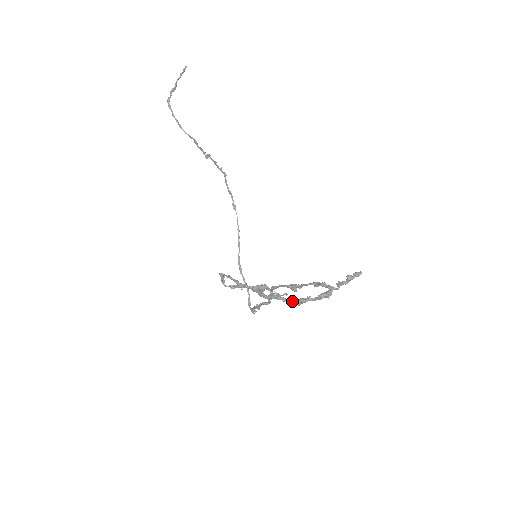
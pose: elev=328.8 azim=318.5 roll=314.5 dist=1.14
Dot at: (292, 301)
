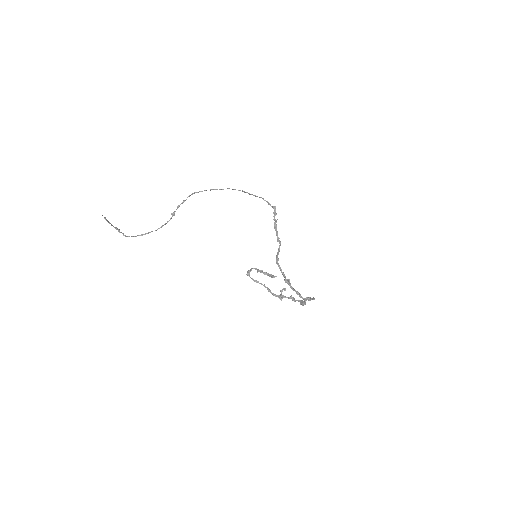
Dot at: (290, 298)
